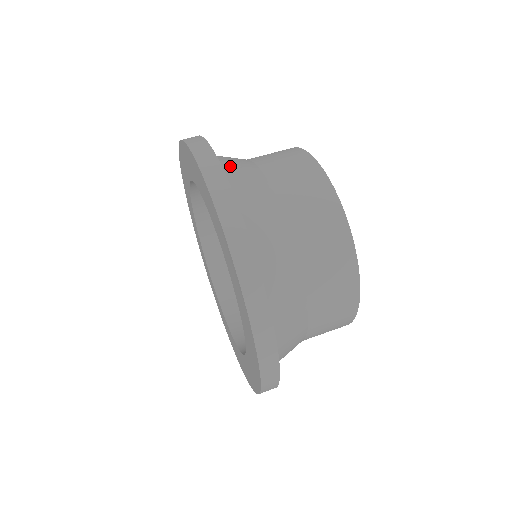
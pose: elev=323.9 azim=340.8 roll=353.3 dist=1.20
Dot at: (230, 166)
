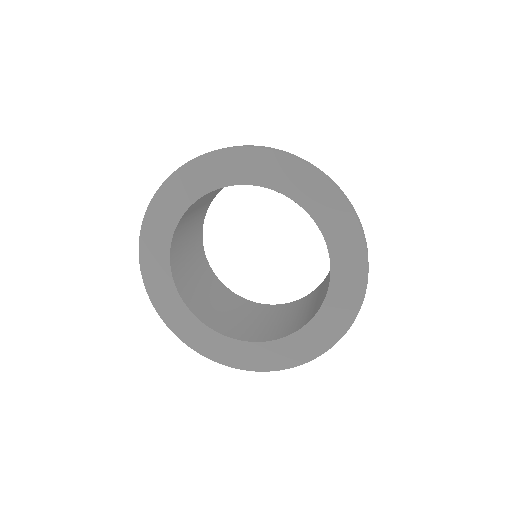
Dot at: occluded
